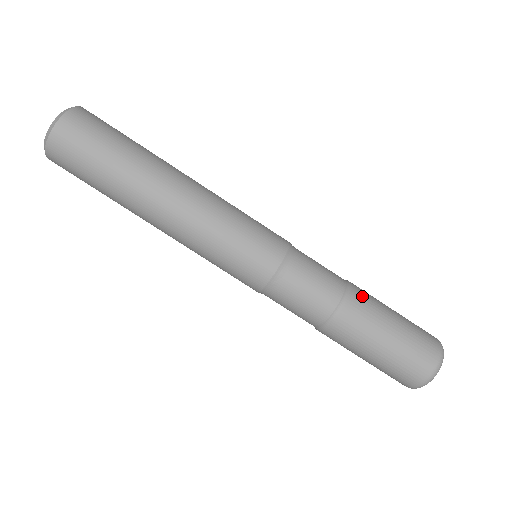
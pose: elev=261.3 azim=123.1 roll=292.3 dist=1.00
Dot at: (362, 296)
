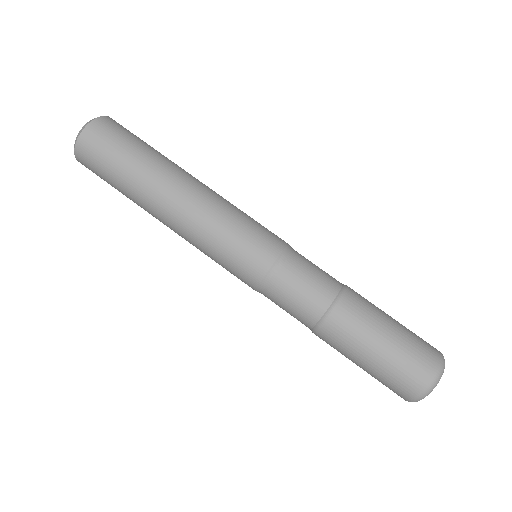
Dot at: (359, 295)
